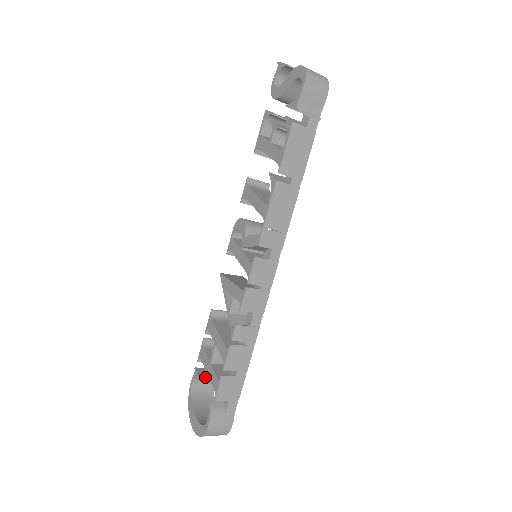
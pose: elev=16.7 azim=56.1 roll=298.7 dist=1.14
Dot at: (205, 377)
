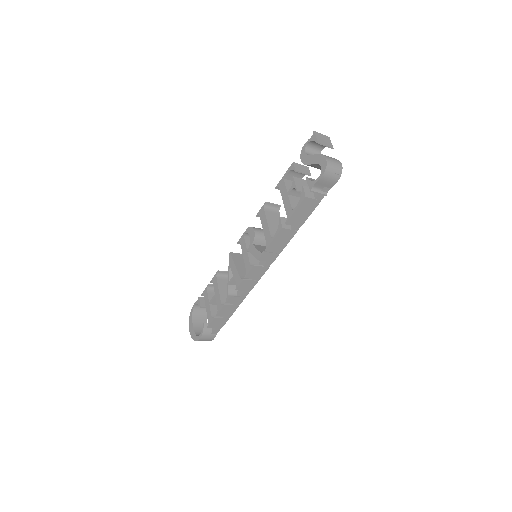
Dot at: (204, 306)
